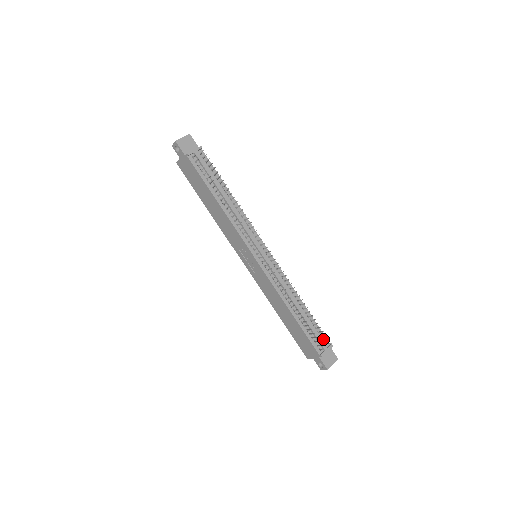
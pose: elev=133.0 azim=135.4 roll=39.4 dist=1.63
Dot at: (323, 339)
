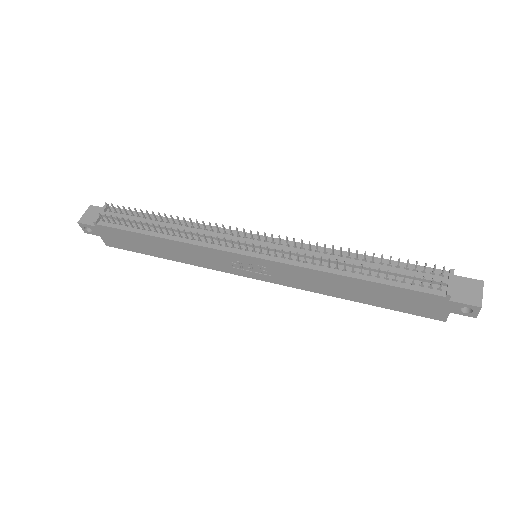
Dot at: (431, 273)
